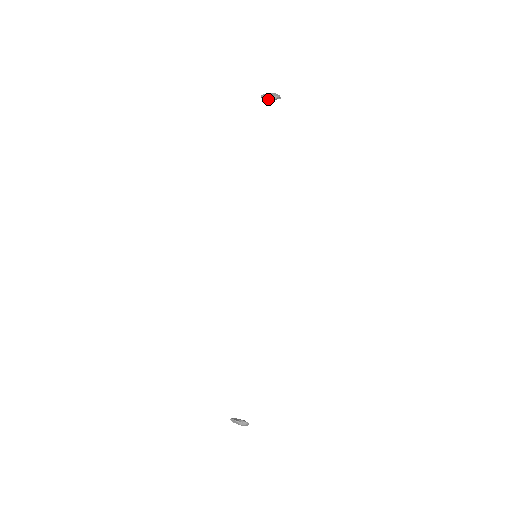
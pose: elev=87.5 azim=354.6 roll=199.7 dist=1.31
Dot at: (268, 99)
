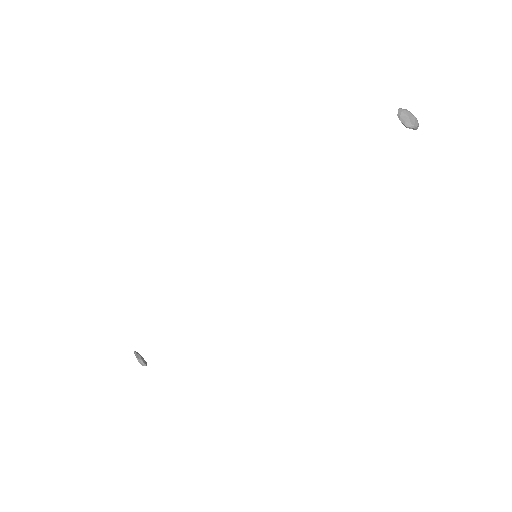
Dot at: (402, 122)
